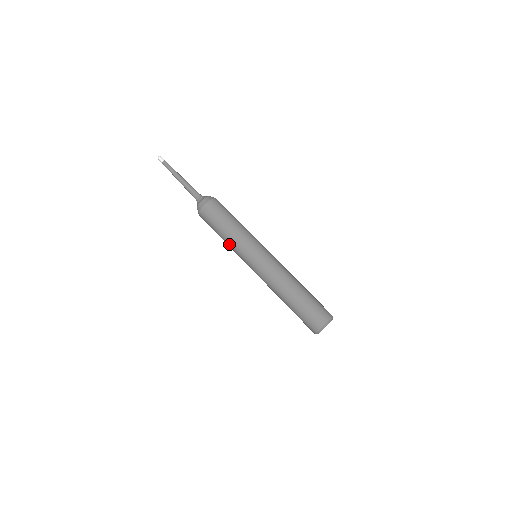
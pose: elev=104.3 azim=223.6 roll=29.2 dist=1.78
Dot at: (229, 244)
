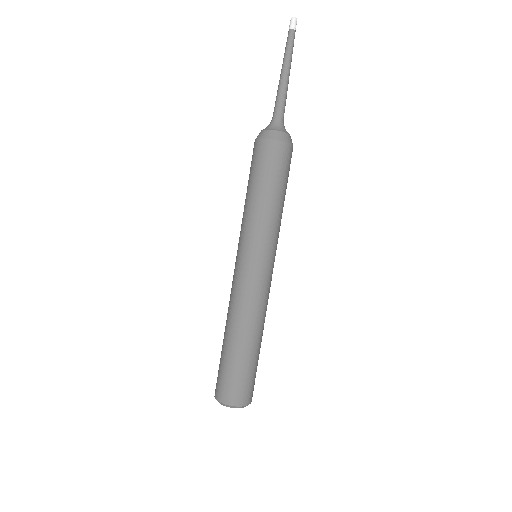
Dot at: occluded
